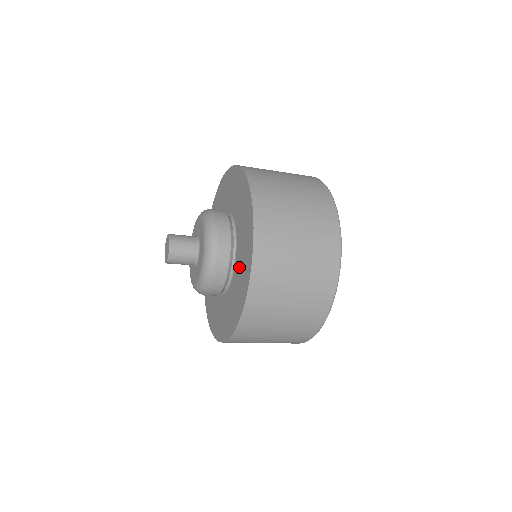
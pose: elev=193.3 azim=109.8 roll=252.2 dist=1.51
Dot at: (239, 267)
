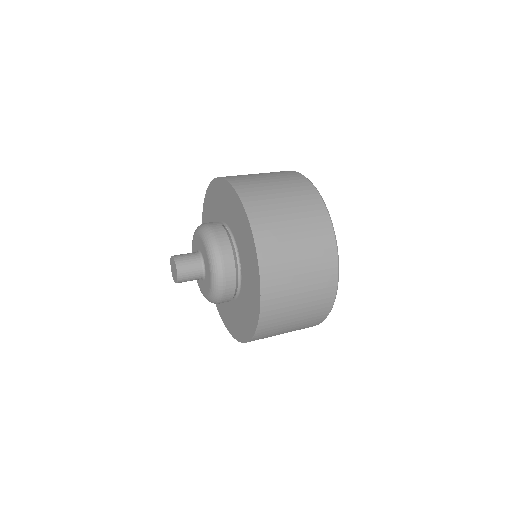
Dot at: (246, 275)
